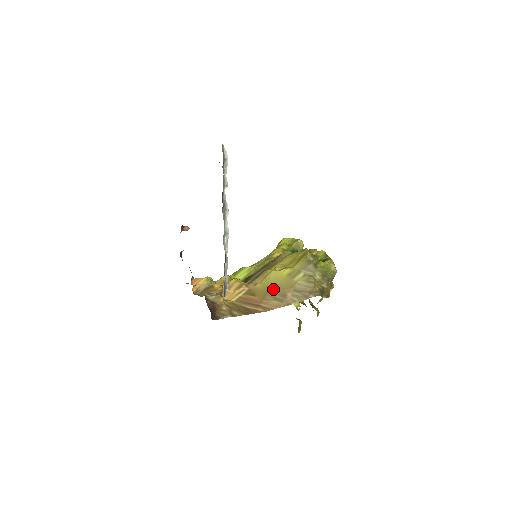
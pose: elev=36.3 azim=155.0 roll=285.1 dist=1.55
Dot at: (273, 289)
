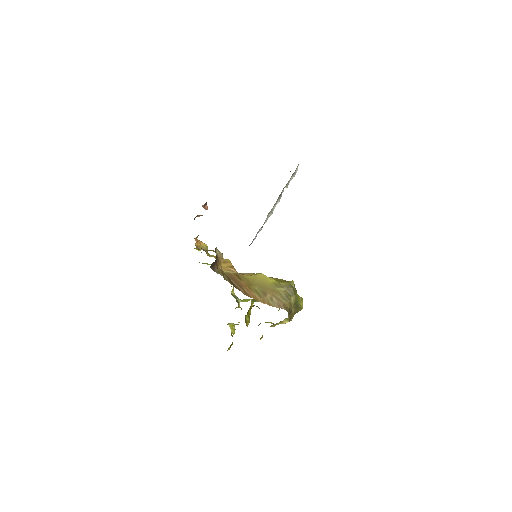
Dot at: (258, 284)
